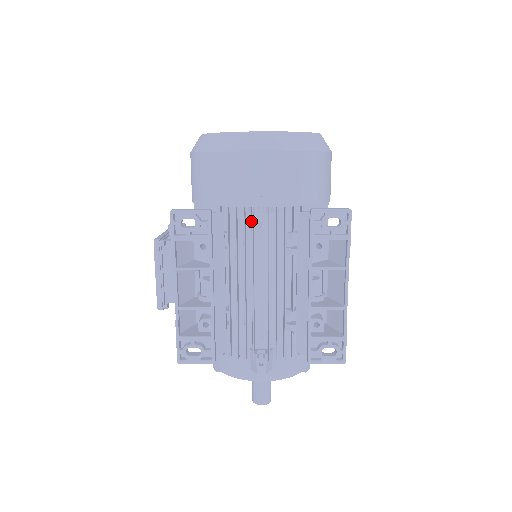
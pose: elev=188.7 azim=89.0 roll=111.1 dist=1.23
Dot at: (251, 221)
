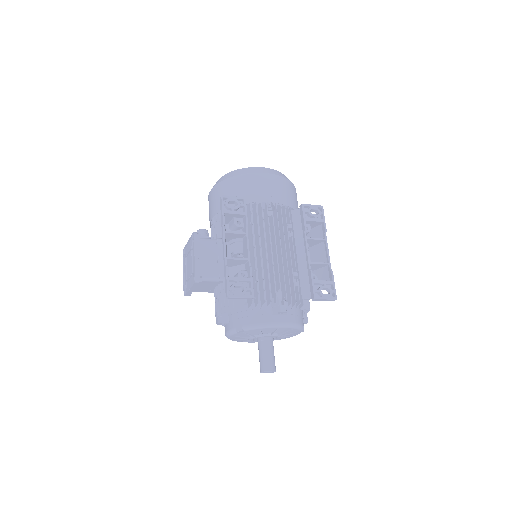
Dot at: (264, 214)
